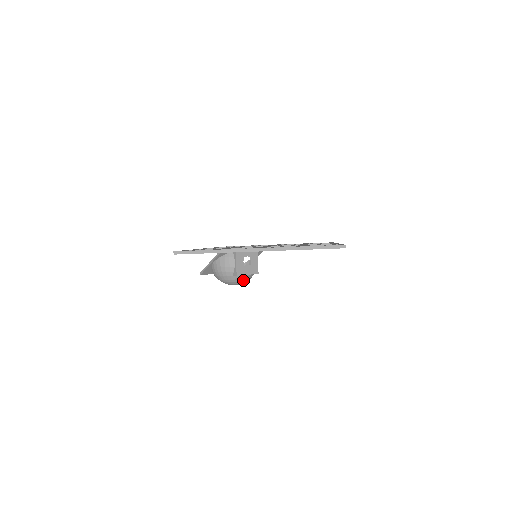
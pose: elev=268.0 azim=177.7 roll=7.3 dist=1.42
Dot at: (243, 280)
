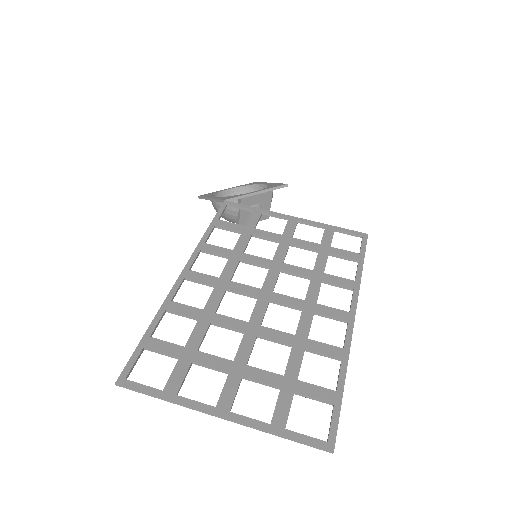
Dot at: occluded
